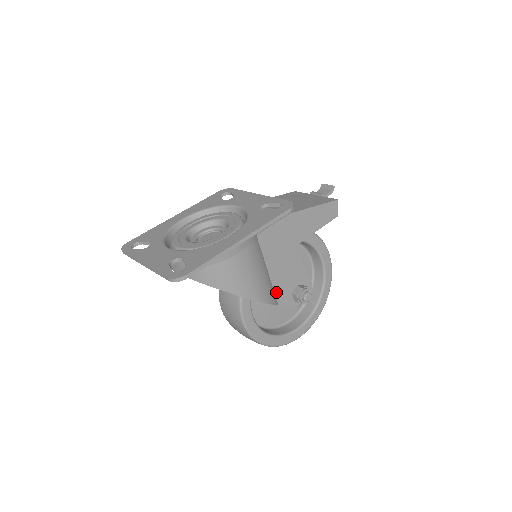
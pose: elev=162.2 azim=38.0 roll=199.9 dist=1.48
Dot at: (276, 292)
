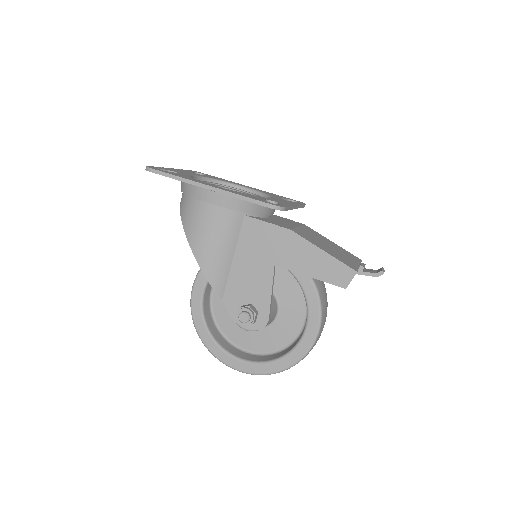
Dot at: (228, 285)
